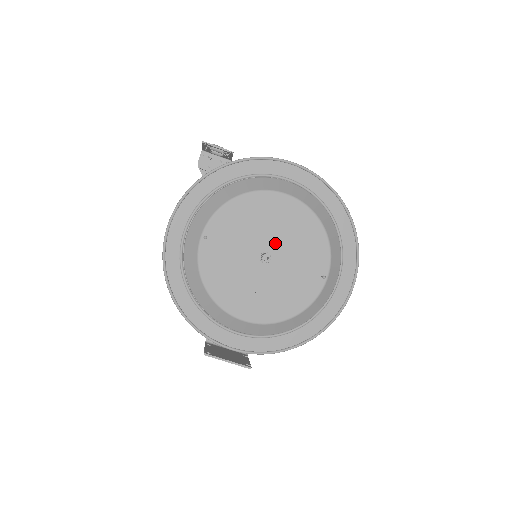
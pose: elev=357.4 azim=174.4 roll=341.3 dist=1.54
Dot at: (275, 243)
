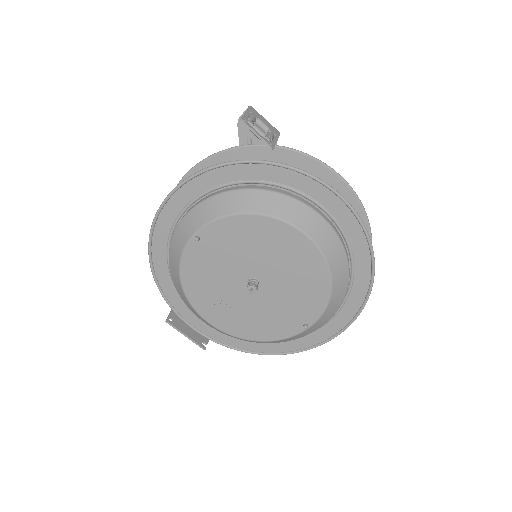
Dot at: (270, 275)
